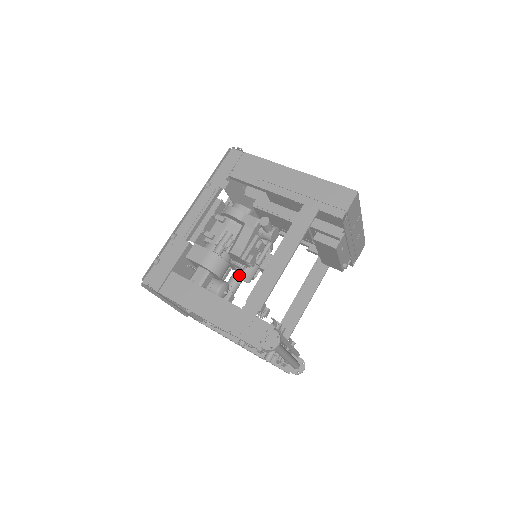
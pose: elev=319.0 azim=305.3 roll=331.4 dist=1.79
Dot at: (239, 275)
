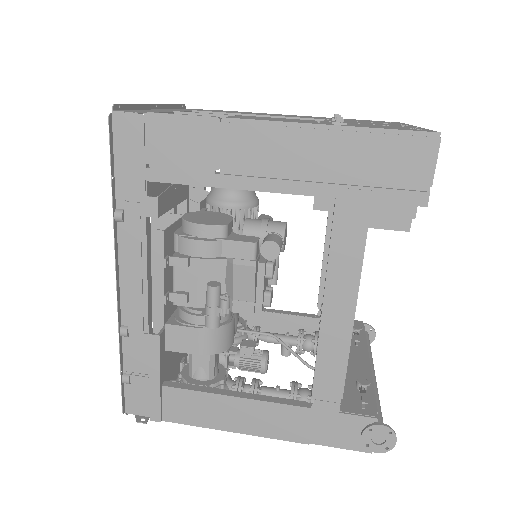
Dot at: occluded
